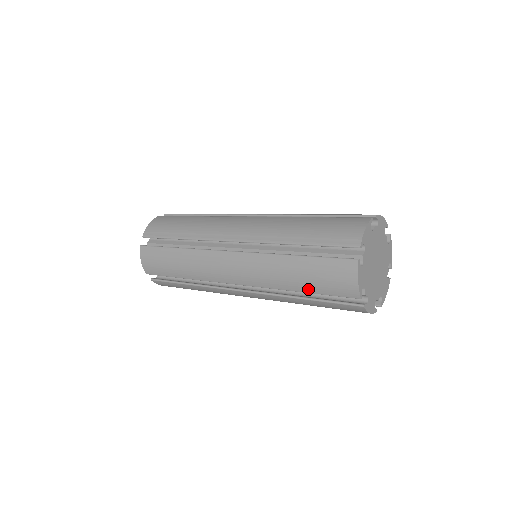
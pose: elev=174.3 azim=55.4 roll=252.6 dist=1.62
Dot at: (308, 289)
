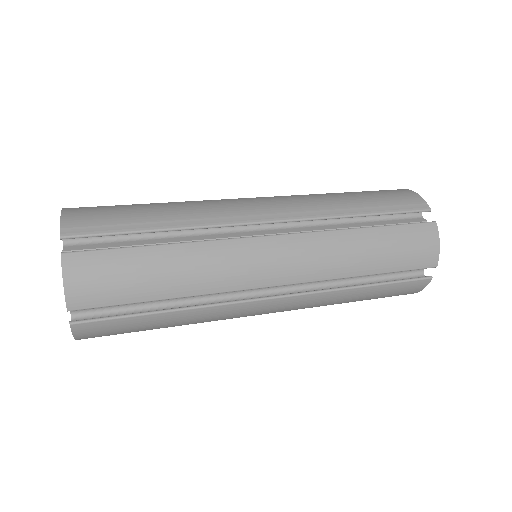
Dot at: (383, 268)
